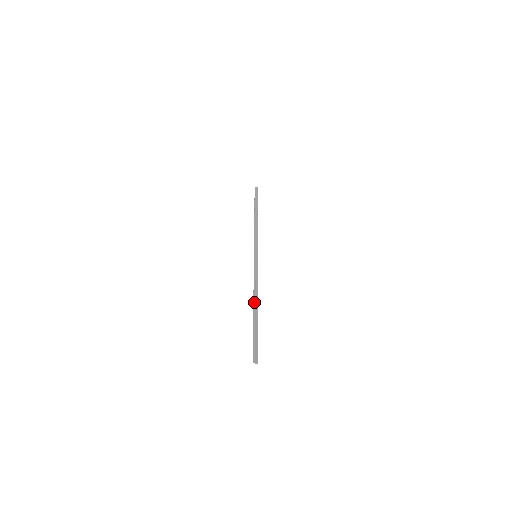
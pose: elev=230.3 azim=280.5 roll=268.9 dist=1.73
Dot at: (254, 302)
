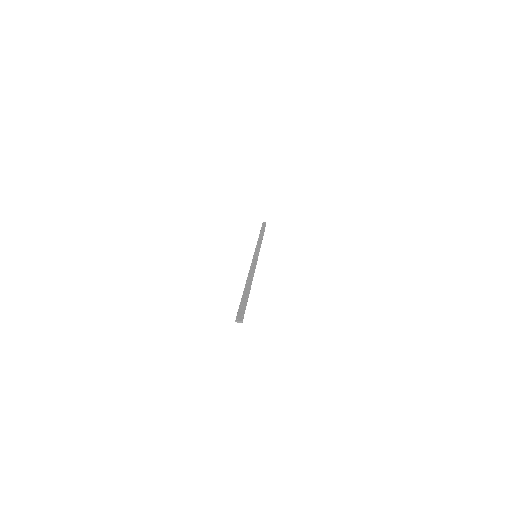
Dot at: (247, 281)
